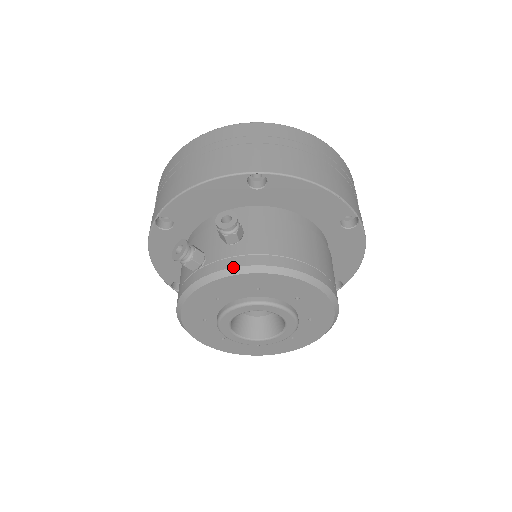
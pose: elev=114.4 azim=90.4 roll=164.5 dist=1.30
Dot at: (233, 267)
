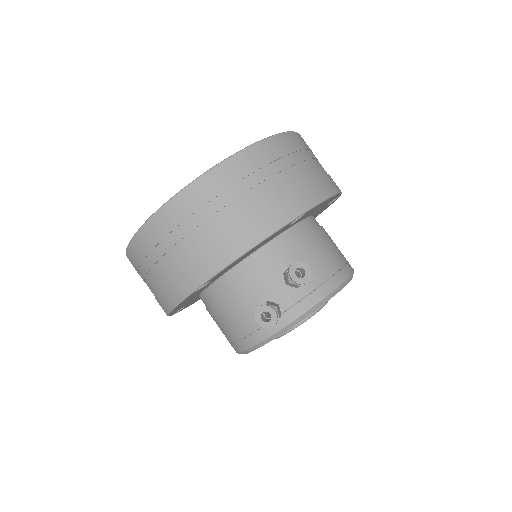
Dot at: (314, 306)
